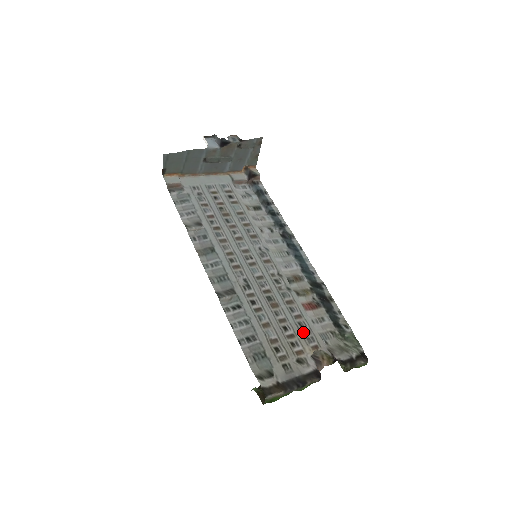
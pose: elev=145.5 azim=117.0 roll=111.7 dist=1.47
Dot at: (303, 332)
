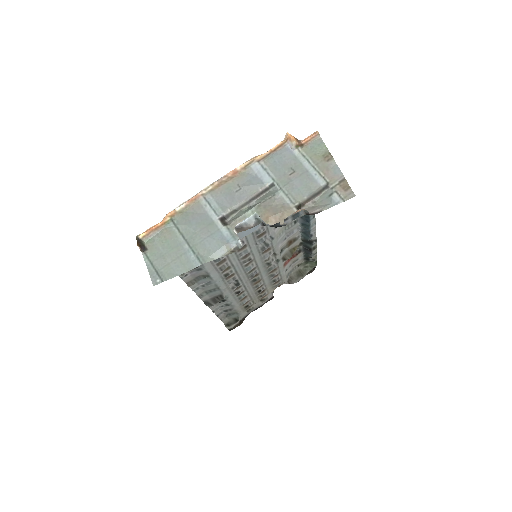
Dot at: (274, 284)
